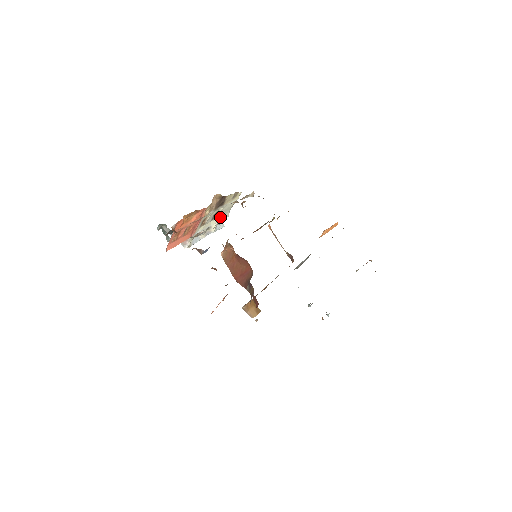
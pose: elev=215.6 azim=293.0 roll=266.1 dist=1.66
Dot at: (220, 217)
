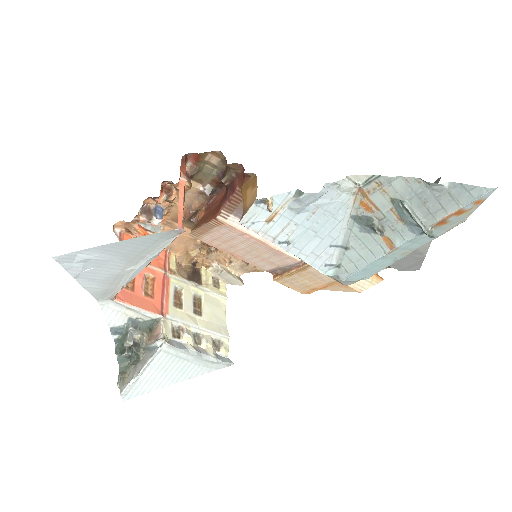
Dot at: (211, 323)
